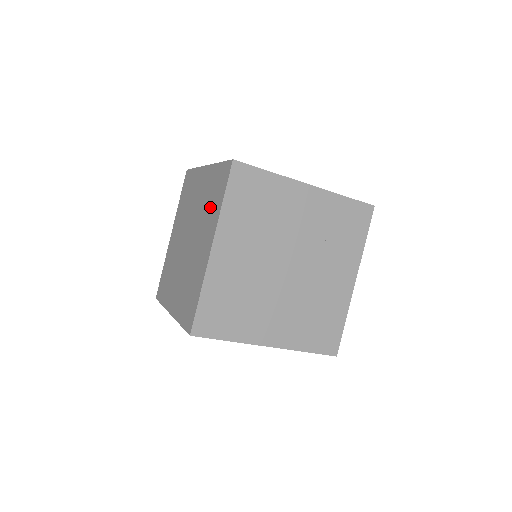
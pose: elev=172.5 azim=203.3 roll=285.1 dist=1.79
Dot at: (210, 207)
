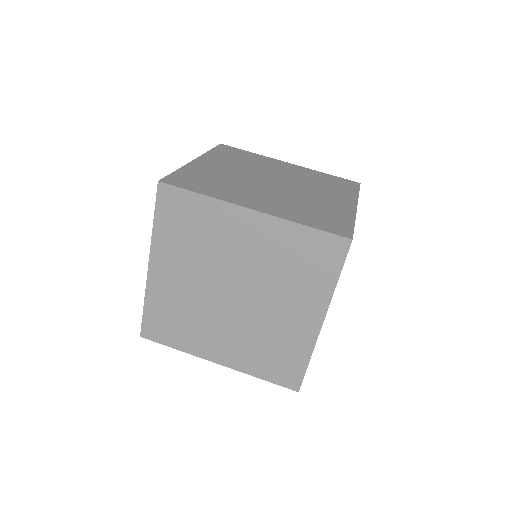
Dot at: (299, 276)
